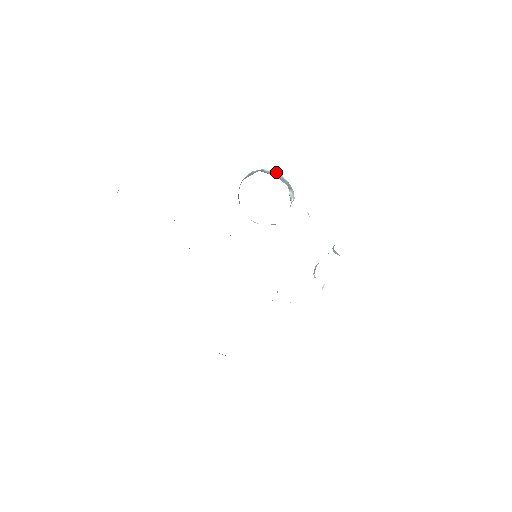
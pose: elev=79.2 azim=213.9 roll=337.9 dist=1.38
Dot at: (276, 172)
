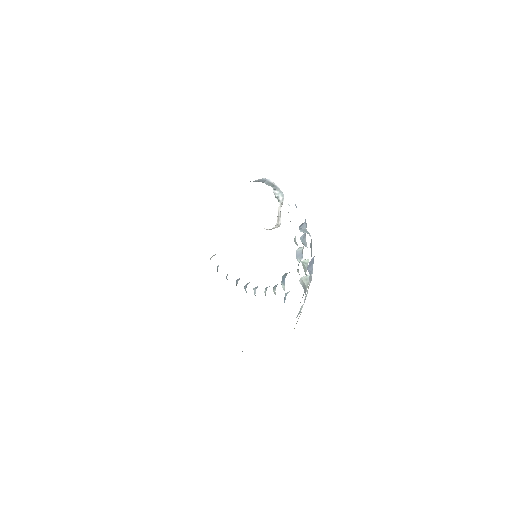
Dot at: (264, 179)
